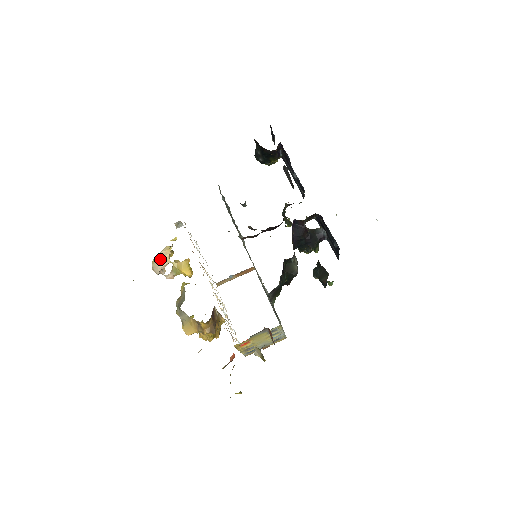
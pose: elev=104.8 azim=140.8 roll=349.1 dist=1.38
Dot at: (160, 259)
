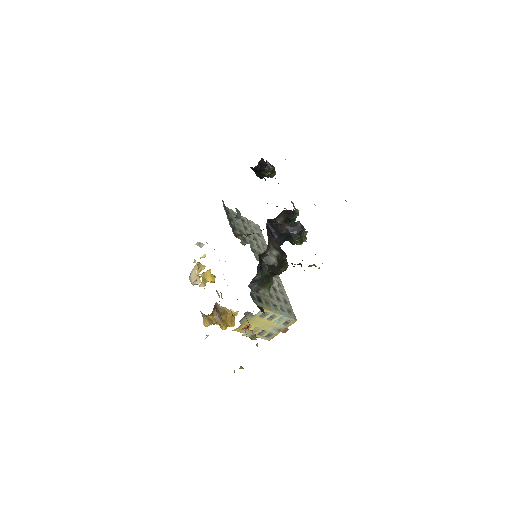
Dot at: (192, 273)
